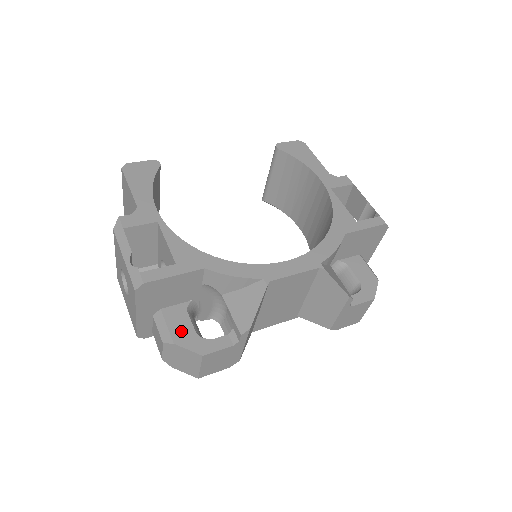
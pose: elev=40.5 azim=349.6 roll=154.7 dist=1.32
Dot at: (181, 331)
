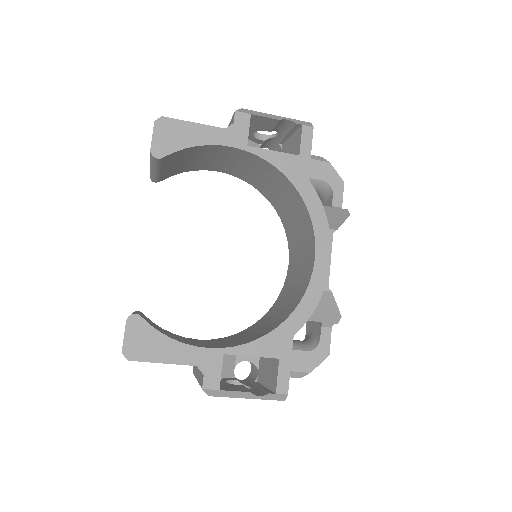
Dot at: (303, 363)
